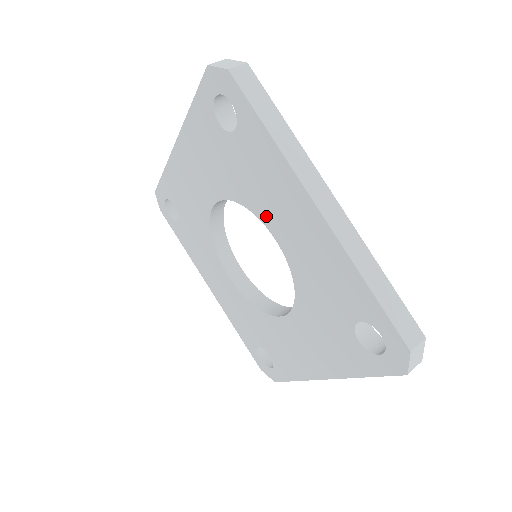
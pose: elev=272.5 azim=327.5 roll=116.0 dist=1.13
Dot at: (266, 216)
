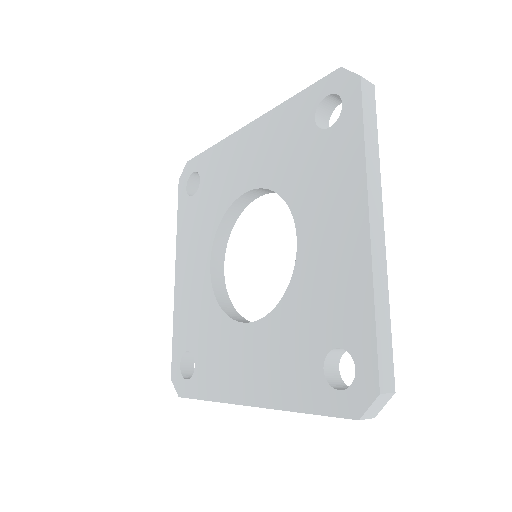
Dot at: (303, 215)
